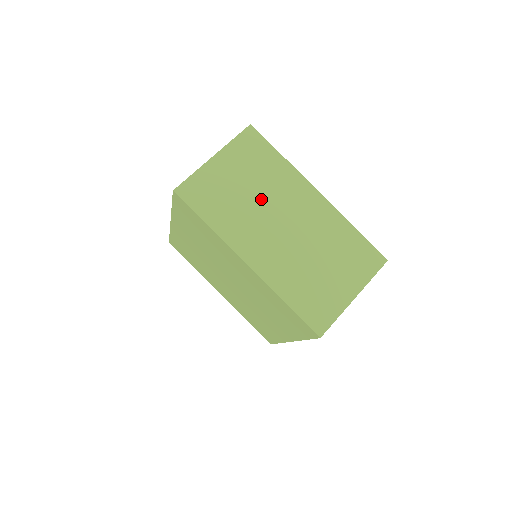
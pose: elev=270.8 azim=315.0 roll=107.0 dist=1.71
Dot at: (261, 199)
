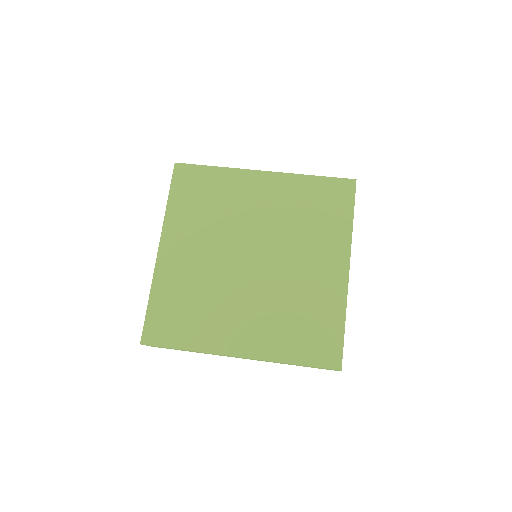
Dot at: occluded
